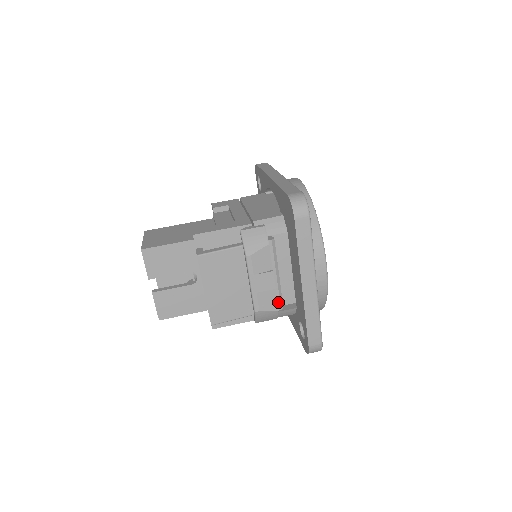
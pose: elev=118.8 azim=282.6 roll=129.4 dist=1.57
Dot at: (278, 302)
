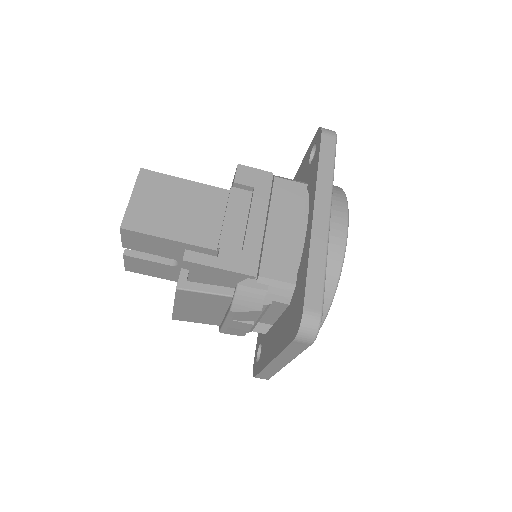
Dot at: occluded
